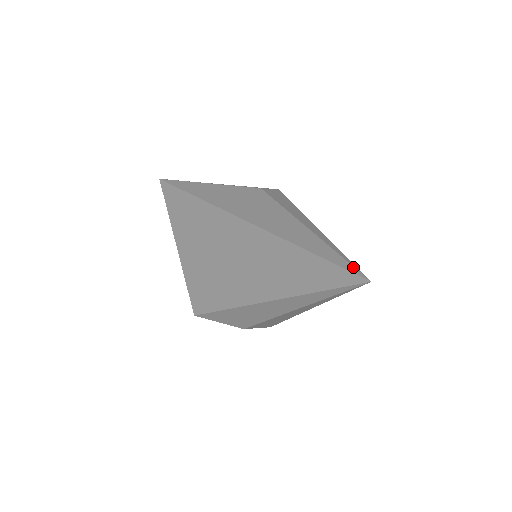
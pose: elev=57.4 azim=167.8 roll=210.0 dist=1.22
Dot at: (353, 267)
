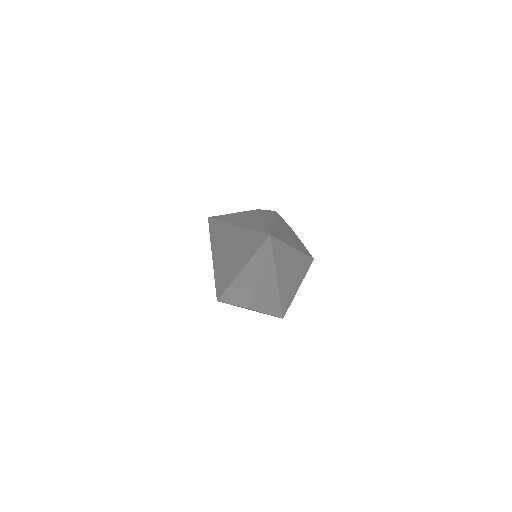
Dot at: (267, 231)
